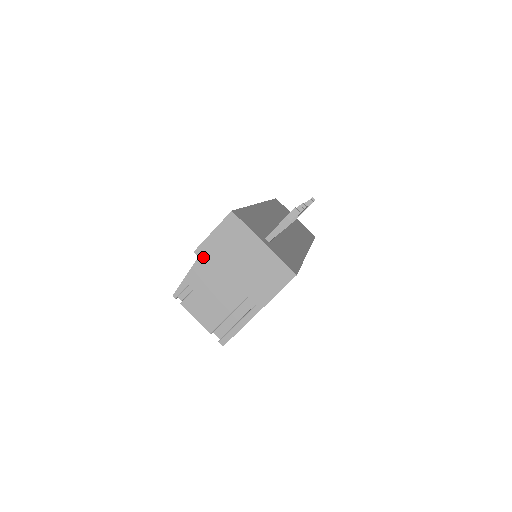
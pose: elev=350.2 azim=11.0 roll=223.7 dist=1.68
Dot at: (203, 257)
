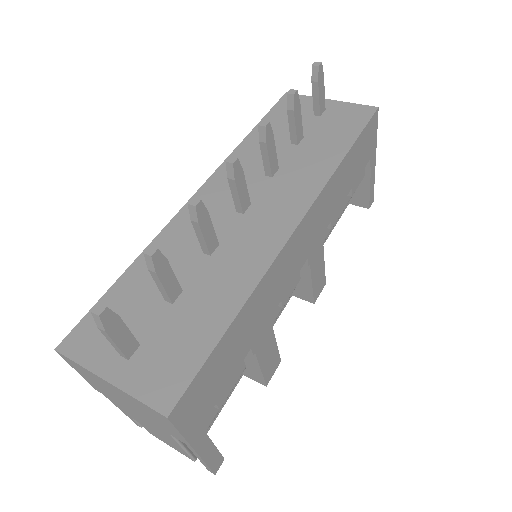
Dot at: (104, 394)
